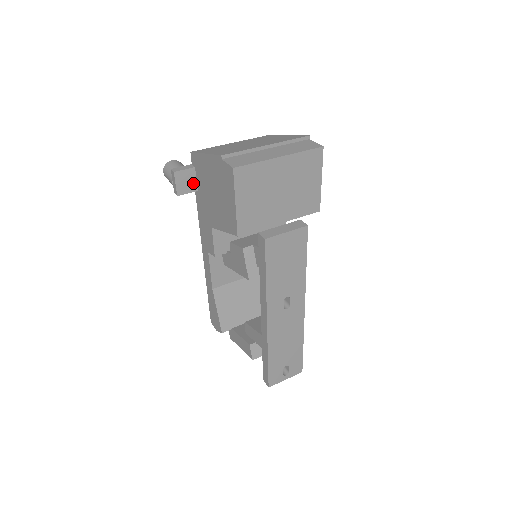
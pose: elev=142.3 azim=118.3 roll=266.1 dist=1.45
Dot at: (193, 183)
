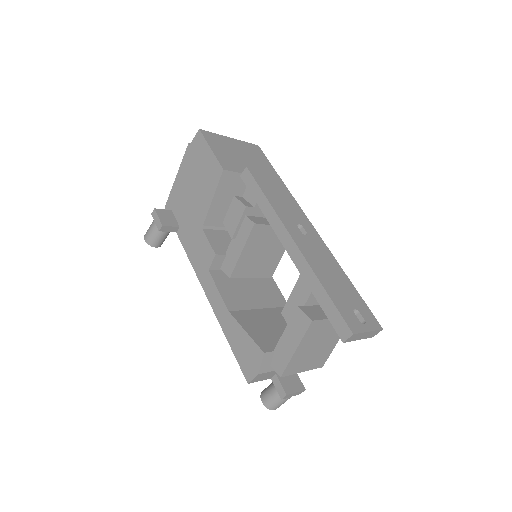
Dot at: (173, 221)
